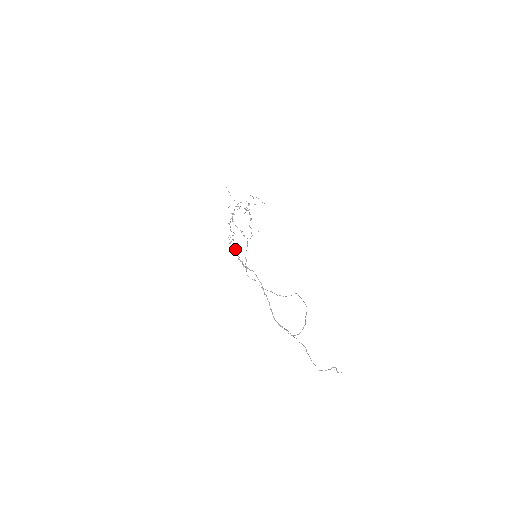
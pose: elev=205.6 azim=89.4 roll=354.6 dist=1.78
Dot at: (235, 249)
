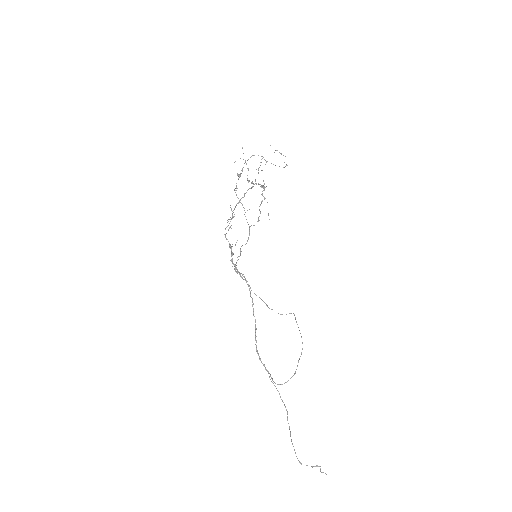
Dot at: (230, 245)
